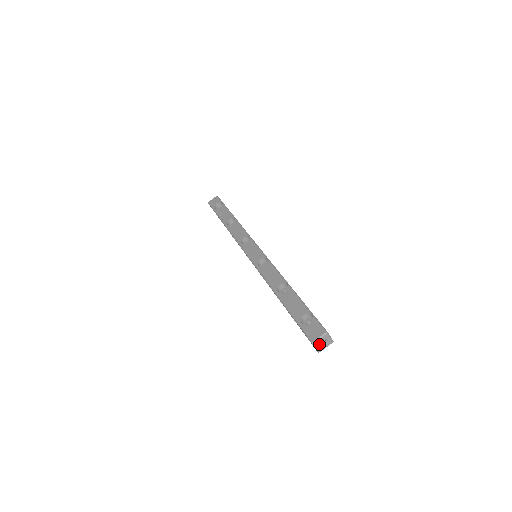
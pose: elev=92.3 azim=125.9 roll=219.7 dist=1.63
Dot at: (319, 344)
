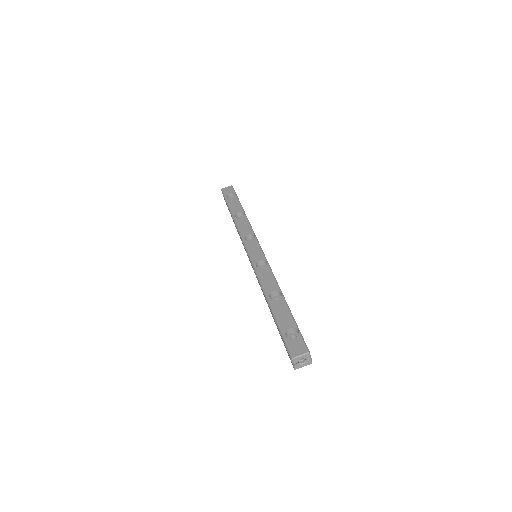
Dot at: (298, 361)
